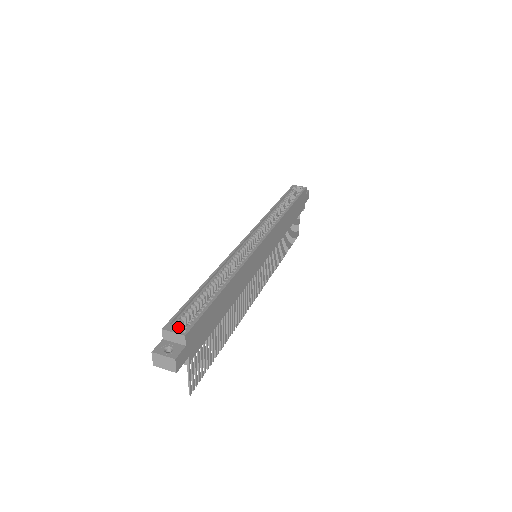
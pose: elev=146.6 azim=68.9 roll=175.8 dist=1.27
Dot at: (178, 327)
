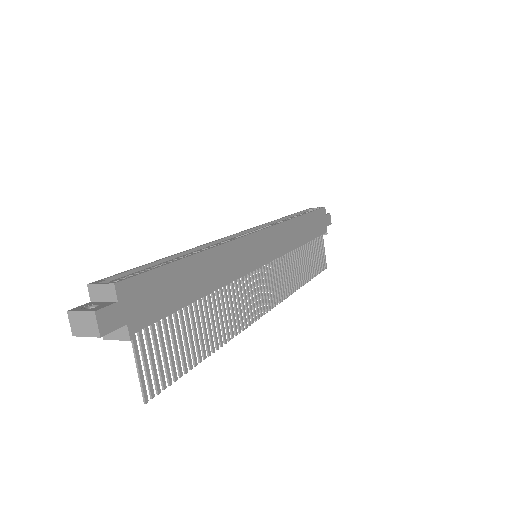
Dot at: occluded
